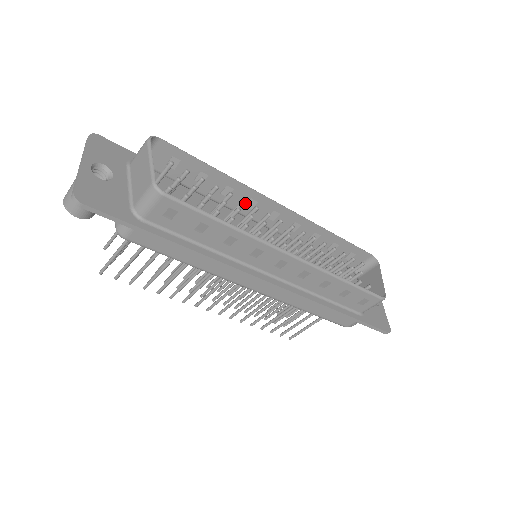
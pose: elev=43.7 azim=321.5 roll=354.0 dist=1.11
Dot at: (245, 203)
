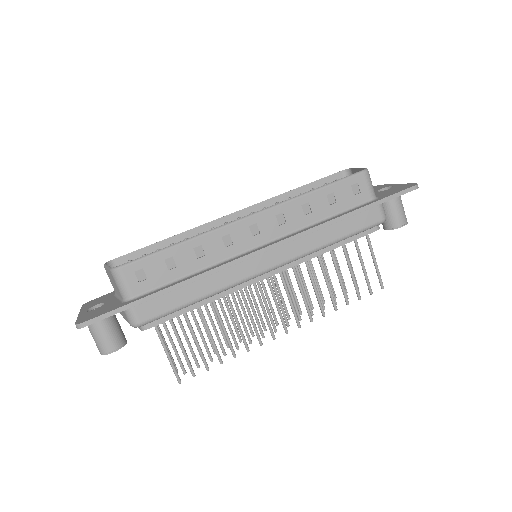
Dot at: occluded
